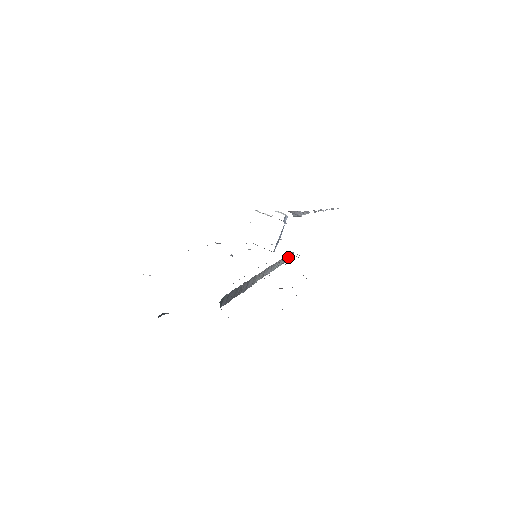
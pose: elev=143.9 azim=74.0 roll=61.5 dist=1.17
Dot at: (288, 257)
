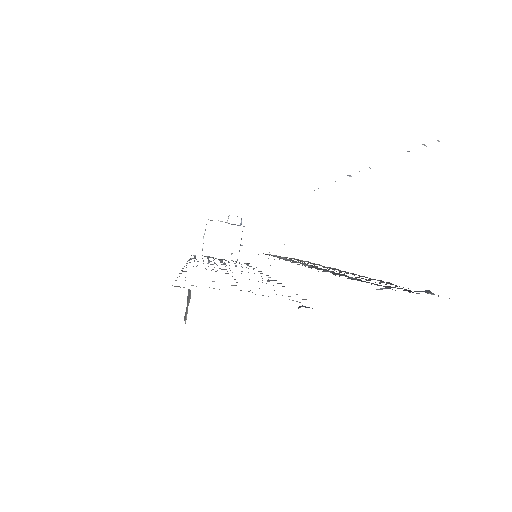
Dot at: occluded
